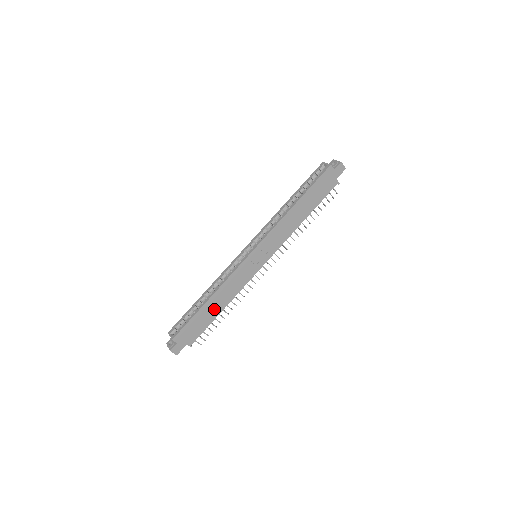
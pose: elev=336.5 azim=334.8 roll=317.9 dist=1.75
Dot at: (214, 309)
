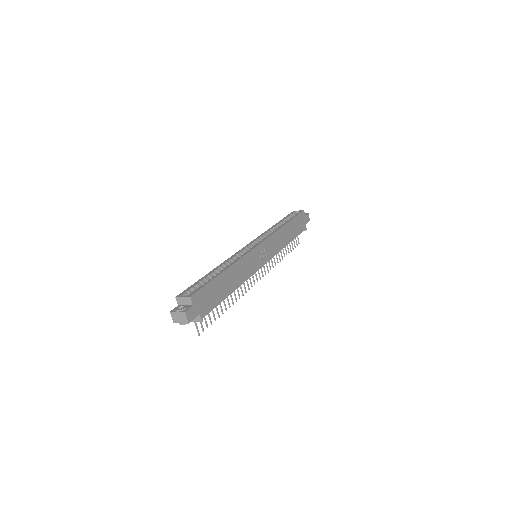
Dot at: (228, 285)
